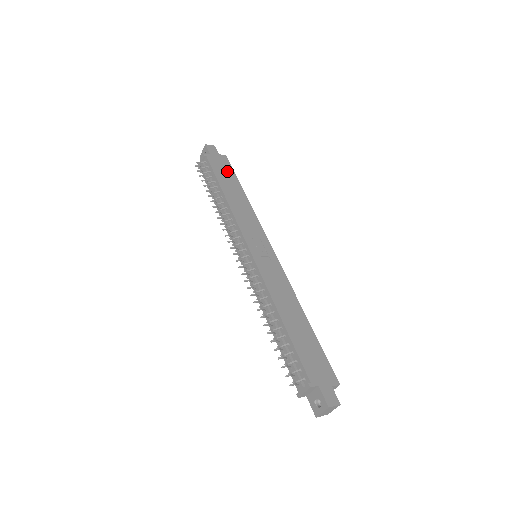
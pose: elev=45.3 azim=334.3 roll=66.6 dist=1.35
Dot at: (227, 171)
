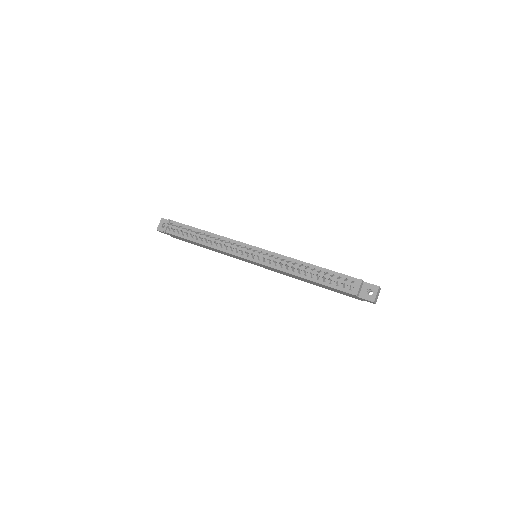
Dot at: occluded
